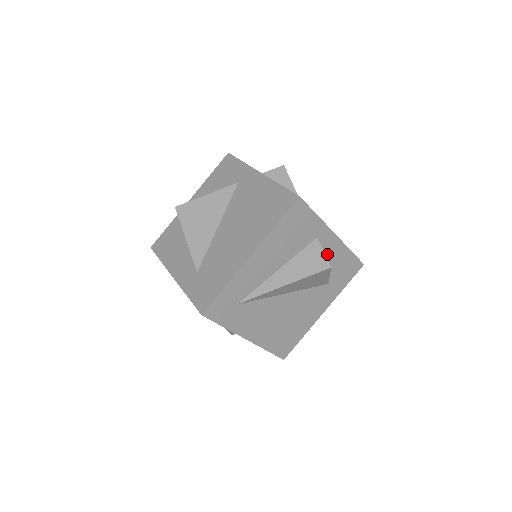
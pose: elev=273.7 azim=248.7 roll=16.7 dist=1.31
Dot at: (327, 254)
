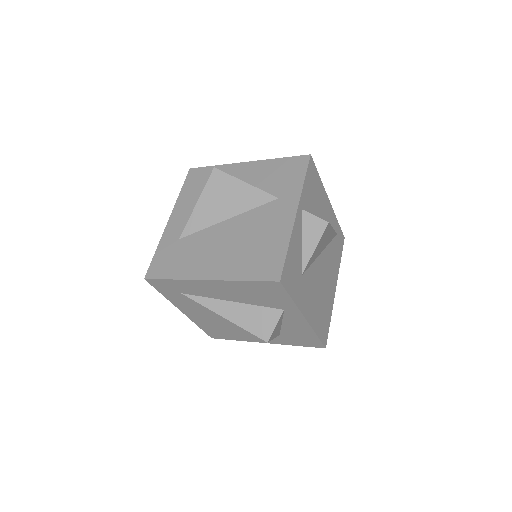
Dot at: (289, 322)
